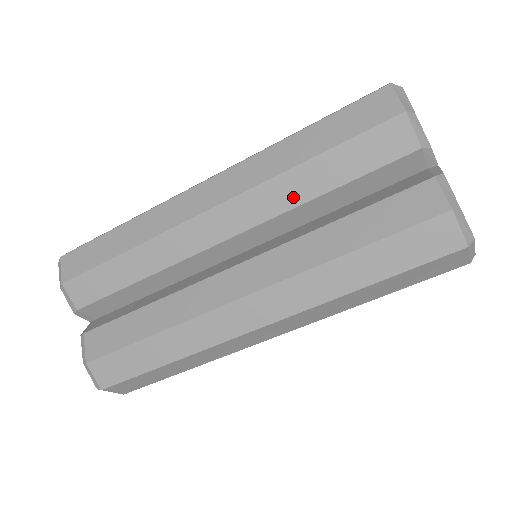
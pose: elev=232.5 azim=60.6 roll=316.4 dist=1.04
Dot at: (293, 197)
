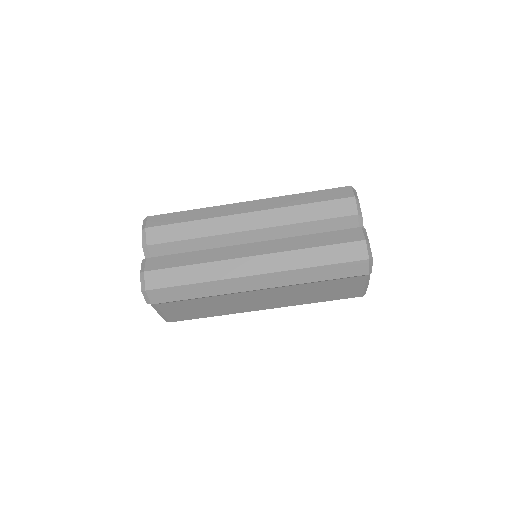
Dot at: (292, 219)
